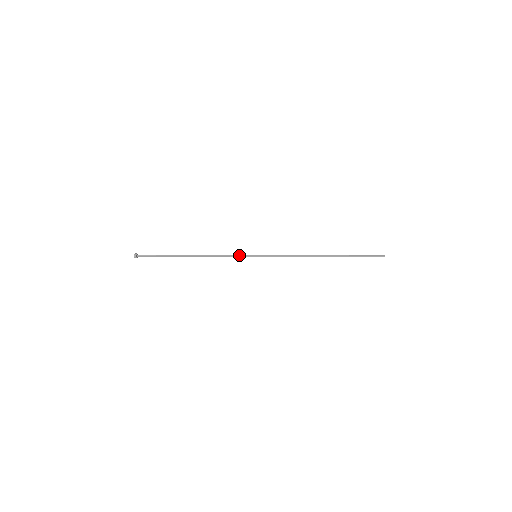
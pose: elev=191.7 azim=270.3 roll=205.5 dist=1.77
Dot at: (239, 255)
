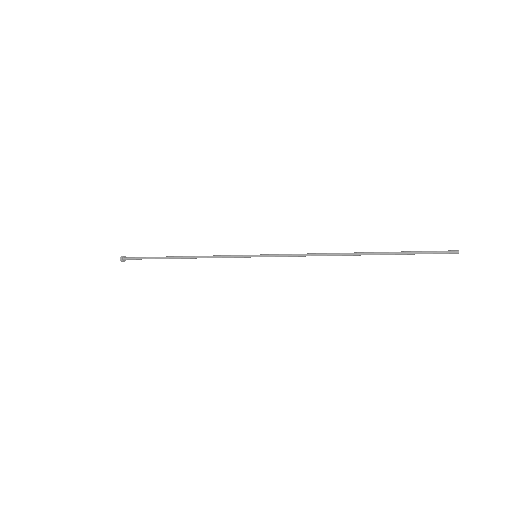
Dot at: (235, 255)
